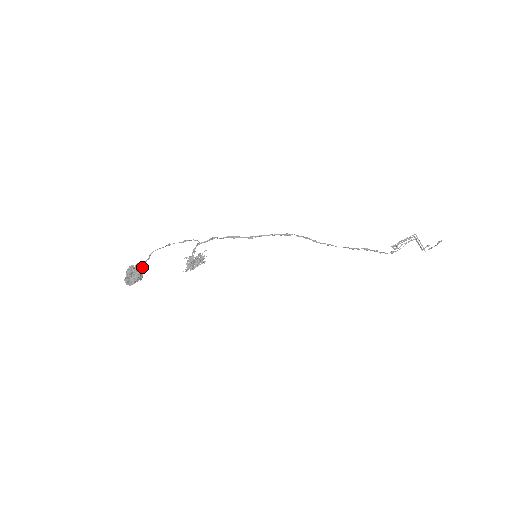
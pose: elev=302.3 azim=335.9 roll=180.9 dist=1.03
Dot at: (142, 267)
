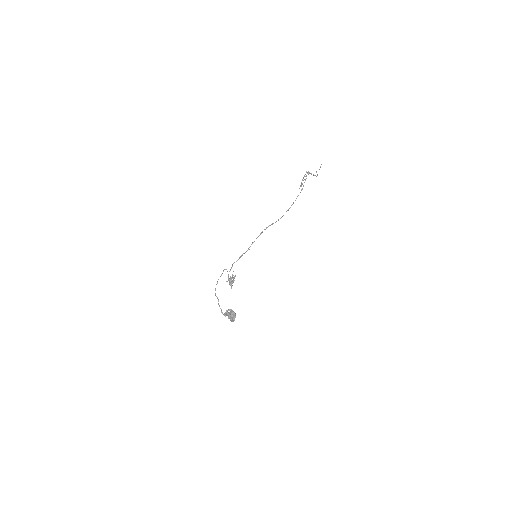
Dot at: (231, 310)
